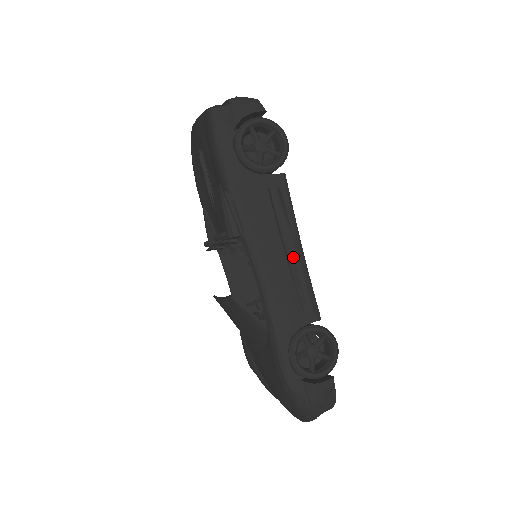
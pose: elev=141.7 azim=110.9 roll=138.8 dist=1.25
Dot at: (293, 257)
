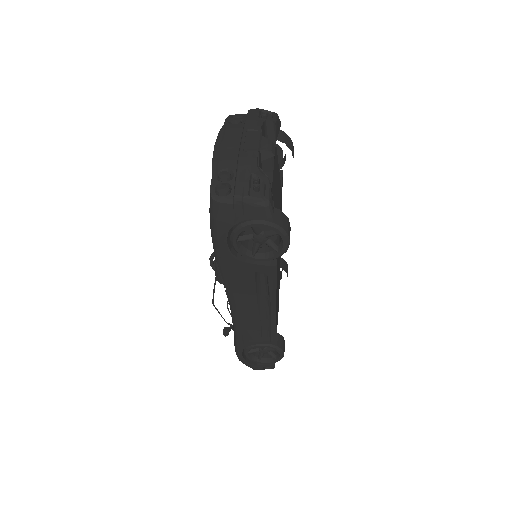
Dot at: (265, 310)
